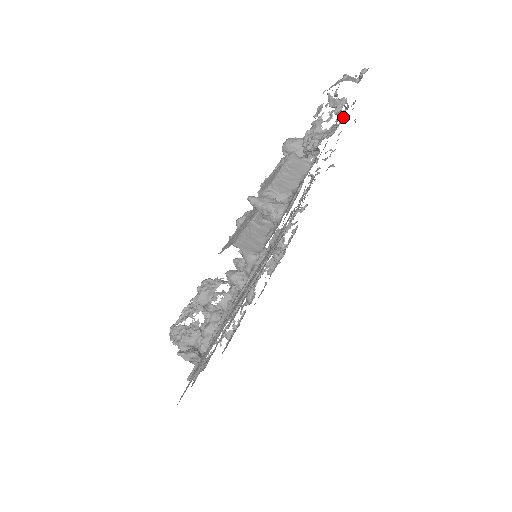
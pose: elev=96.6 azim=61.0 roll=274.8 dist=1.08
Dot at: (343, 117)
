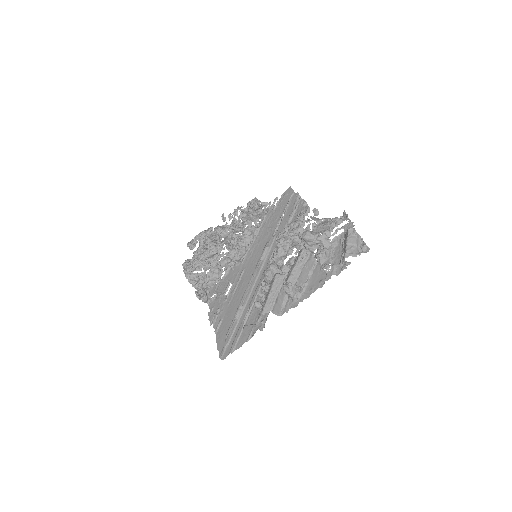
Dot at: (342, 241)
